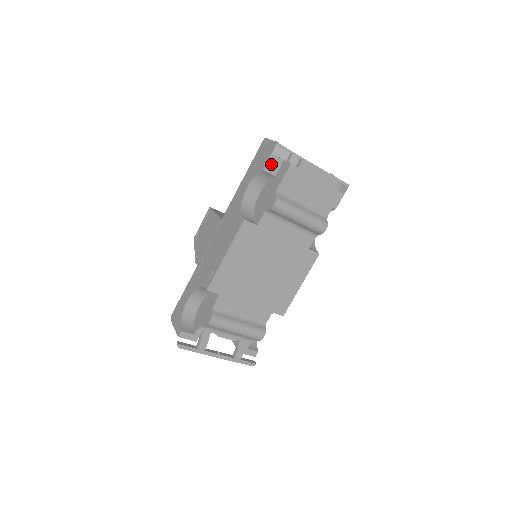
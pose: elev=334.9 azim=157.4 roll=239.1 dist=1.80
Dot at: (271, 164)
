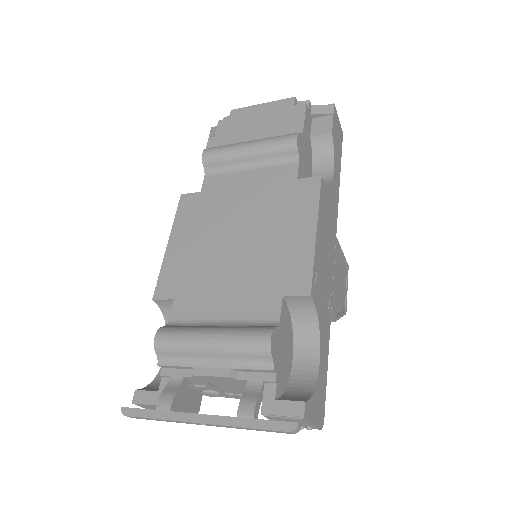
Dot at: occluded
